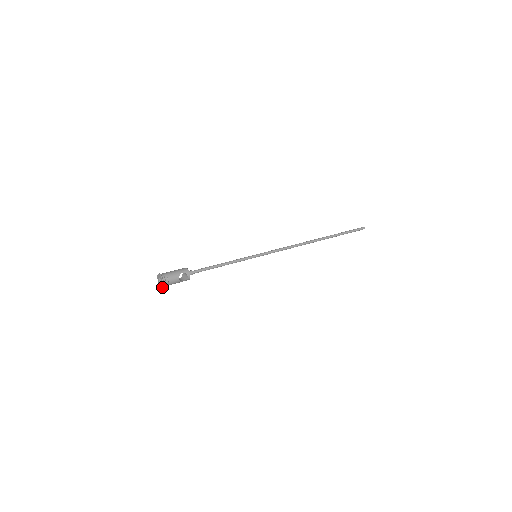
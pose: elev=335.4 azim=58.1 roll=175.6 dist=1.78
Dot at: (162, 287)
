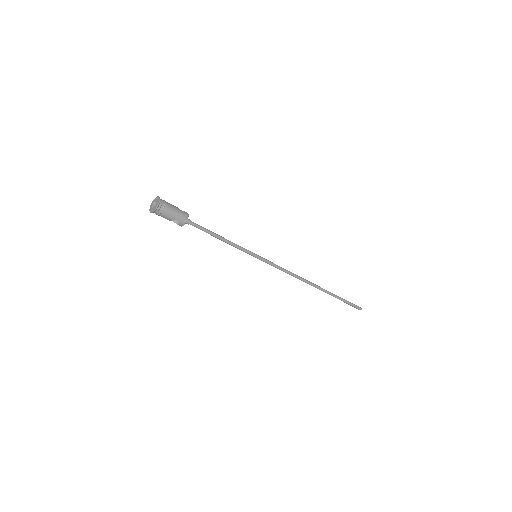
Dot at: (158, 199)
